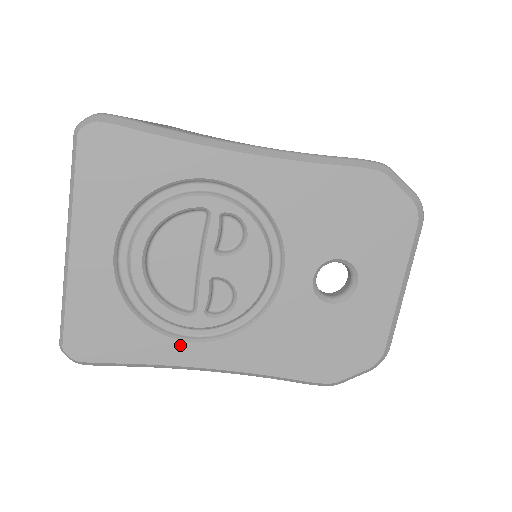
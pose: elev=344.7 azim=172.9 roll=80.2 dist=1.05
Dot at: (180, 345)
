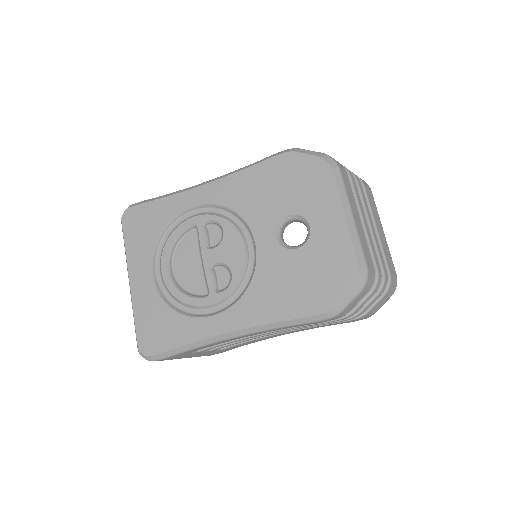
Dot at: (206, 321)
